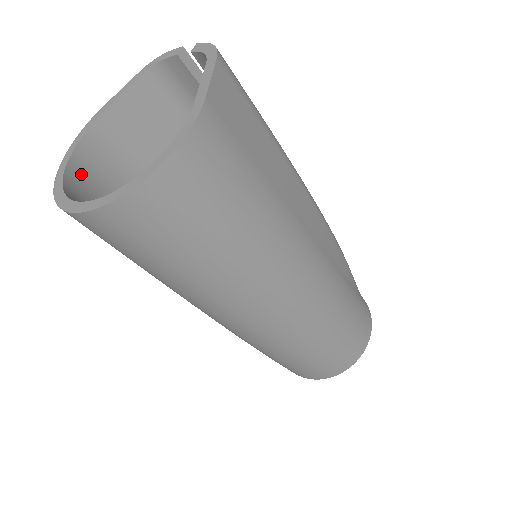
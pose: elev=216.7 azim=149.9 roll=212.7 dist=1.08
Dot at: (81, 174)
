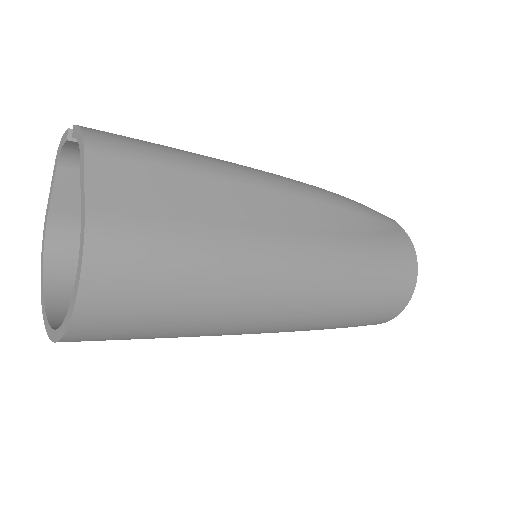
Dot at: (60, 278)
